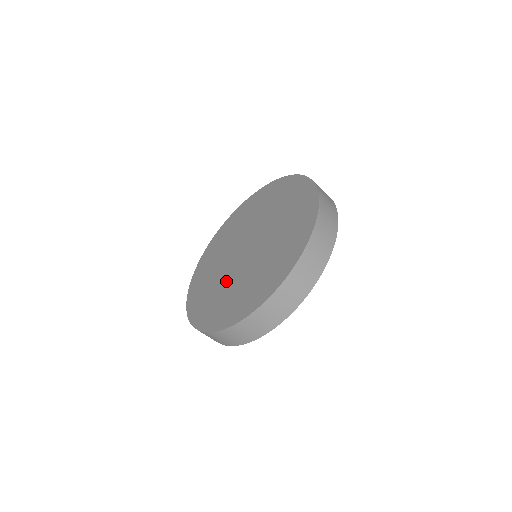
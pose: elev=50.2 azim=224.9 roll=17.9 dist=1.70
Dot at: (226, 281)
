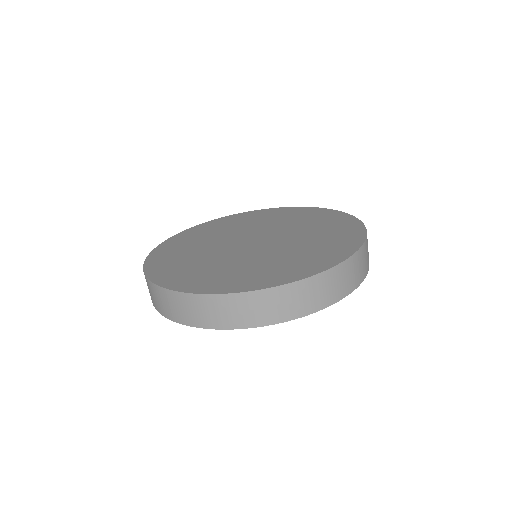
Dot at: (258, 257)
